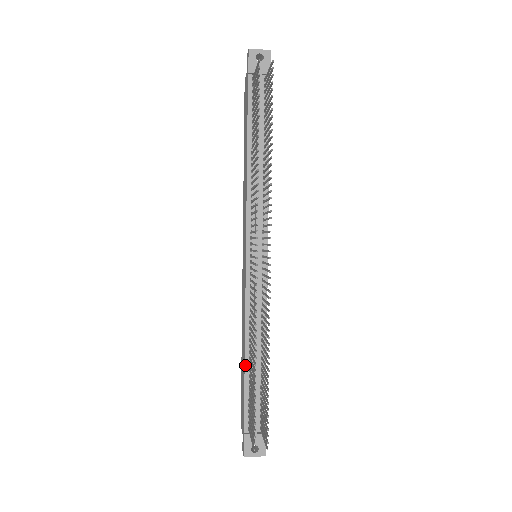
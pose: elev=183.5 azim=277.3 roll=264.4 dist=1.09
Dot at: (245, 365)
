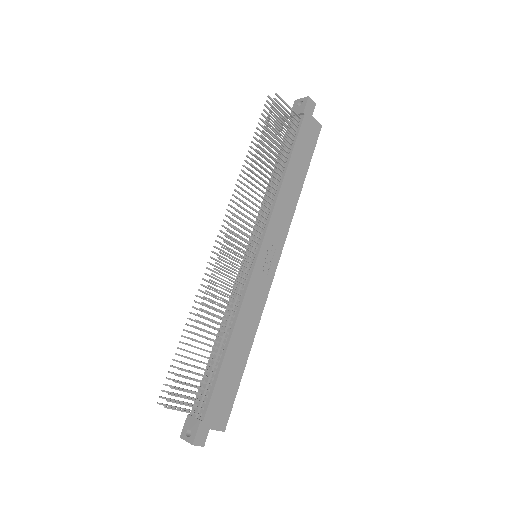
Dot at: (213, 348)
